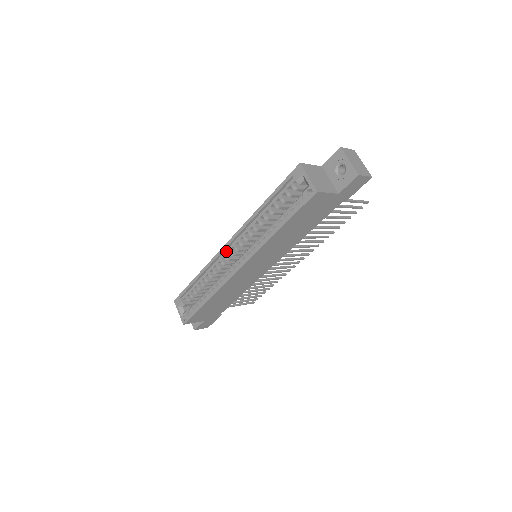
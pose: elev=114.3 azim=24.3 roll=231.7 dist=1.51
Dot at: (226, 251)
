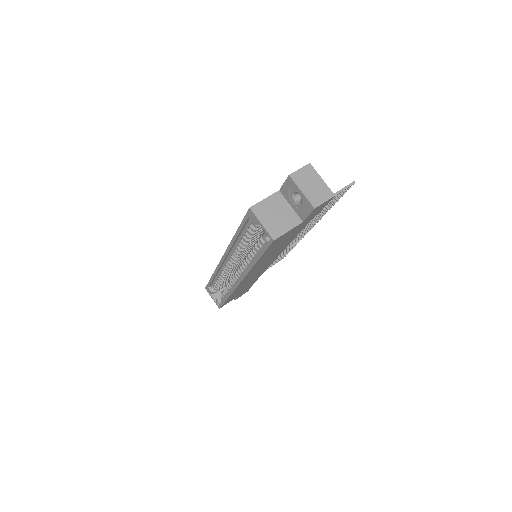
Dot at: (225, 262)
